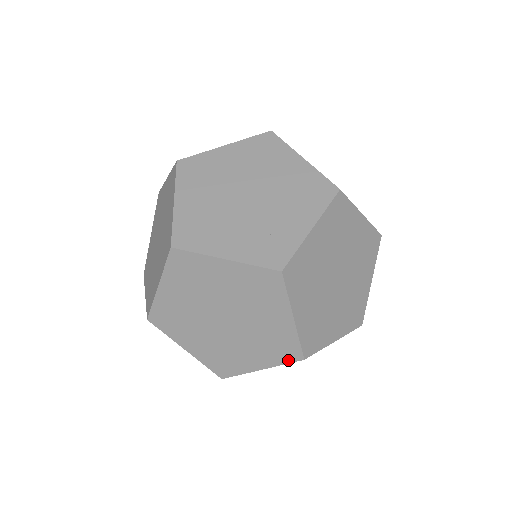
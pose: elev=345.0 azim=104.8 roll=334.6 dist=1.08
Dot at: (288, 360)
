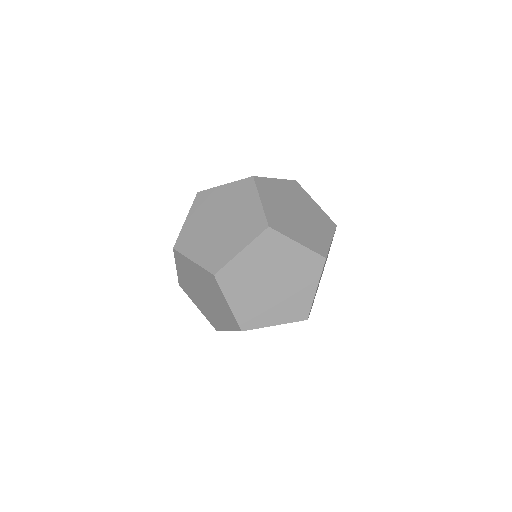
Dot at: (236, 329)
